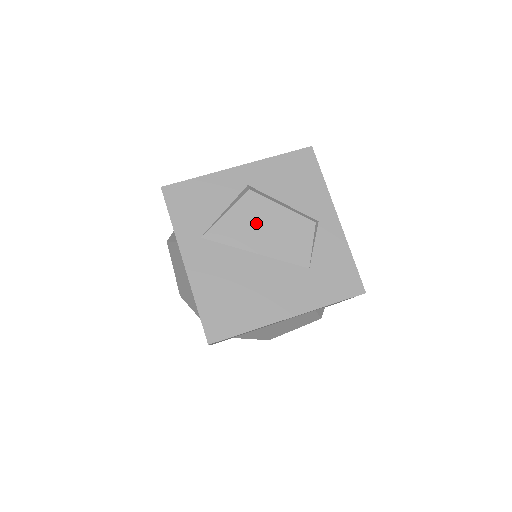
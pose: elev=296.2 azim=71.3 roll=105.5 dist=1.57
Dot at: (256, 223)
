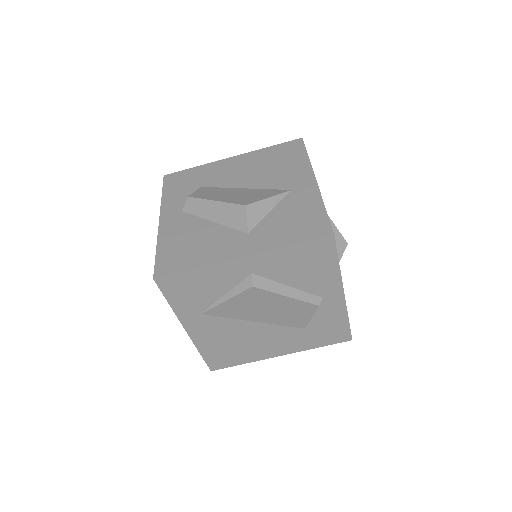
Dot at: (258, 306)
